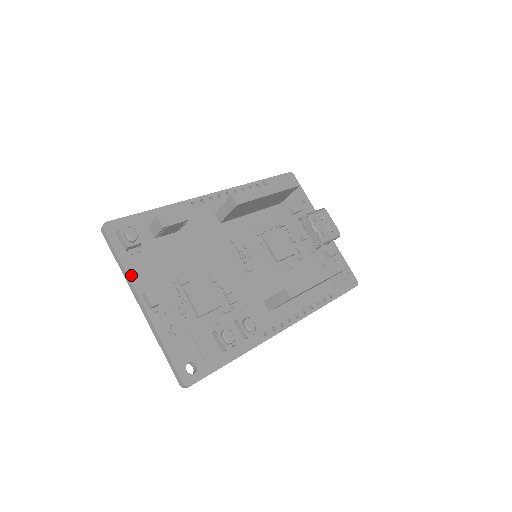
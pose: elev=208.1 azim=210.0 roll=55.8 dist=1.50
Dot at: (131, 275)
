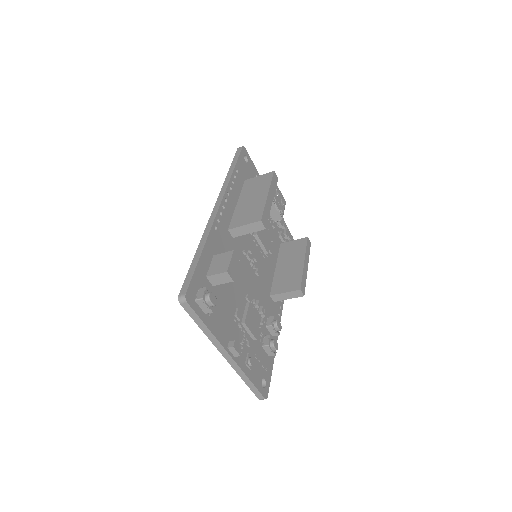
Dot at: (217, 335)
